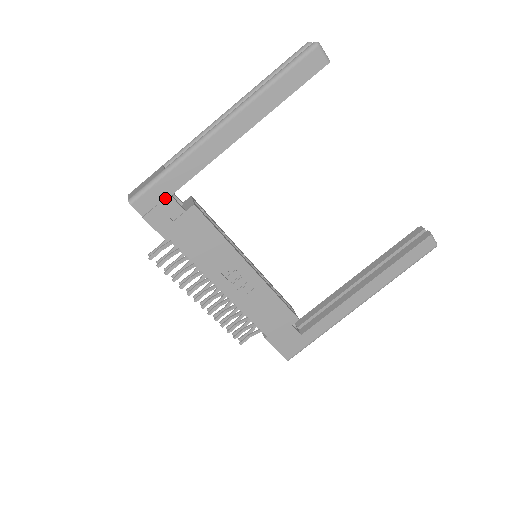
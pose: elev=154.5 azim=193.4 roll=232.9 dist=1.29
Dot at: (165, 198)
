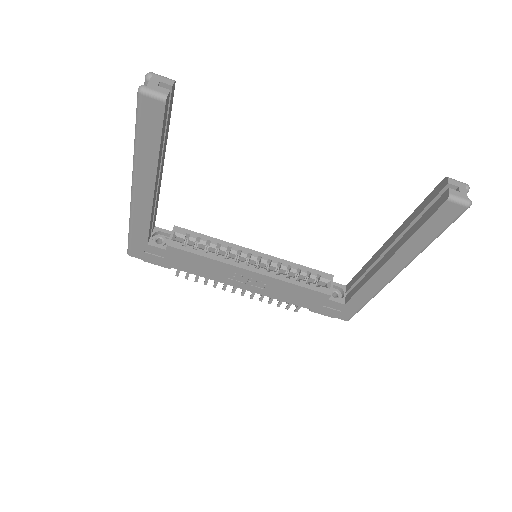
Dot at: (145, 246)
